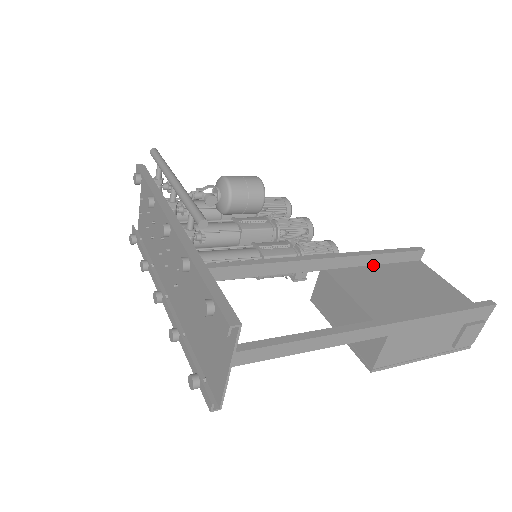
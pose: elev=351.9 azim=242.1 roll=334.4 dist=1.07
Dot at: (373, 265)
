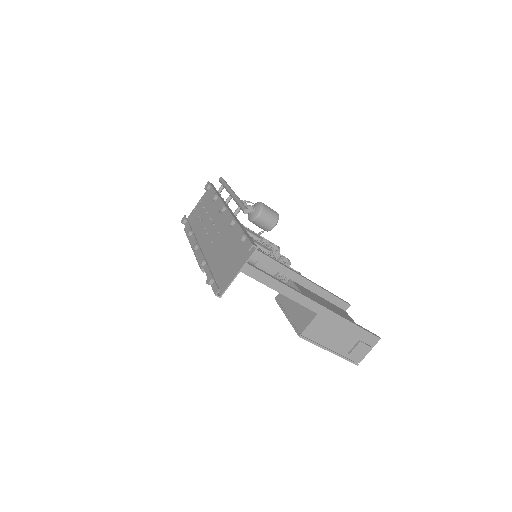
Dot at: (318, 295)
